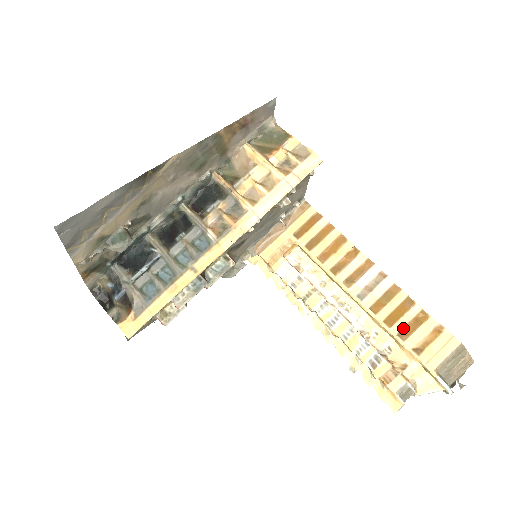
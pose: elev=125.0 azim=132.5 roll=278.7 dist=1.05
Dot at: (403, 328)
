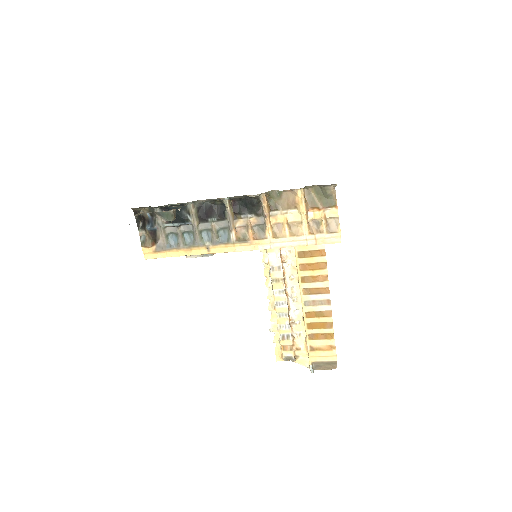
Dot at: (315, 334)
